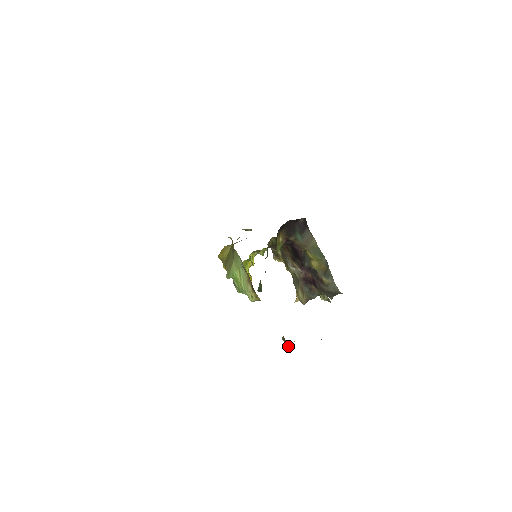
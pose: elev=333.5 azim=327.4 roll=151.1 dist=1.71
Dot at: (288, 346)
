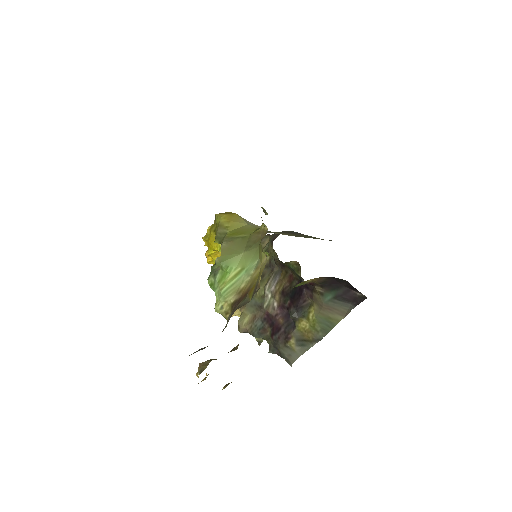
Dot at: (196, 374)
